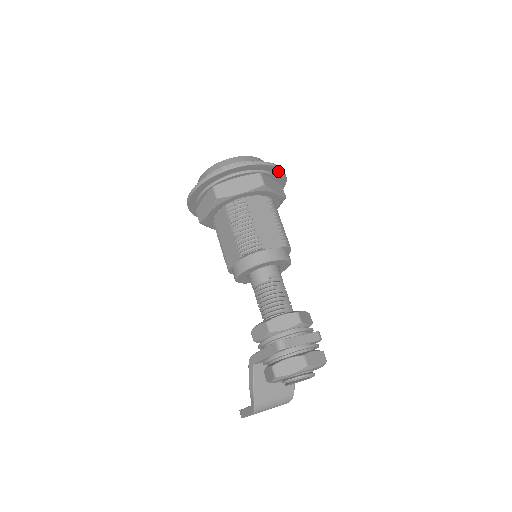
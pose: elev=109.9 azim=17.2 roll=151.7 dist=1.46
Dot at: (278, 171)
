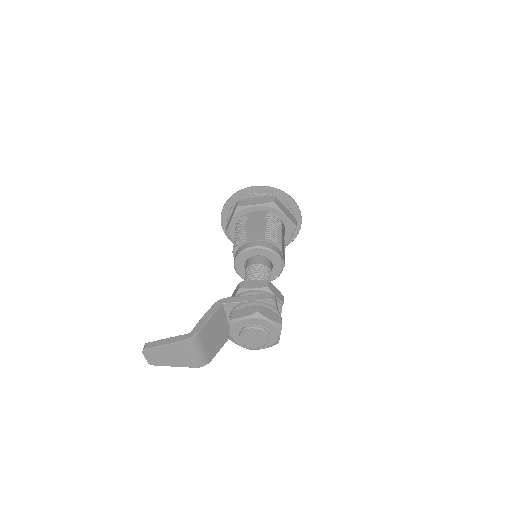
Dot at: (295, 234)
